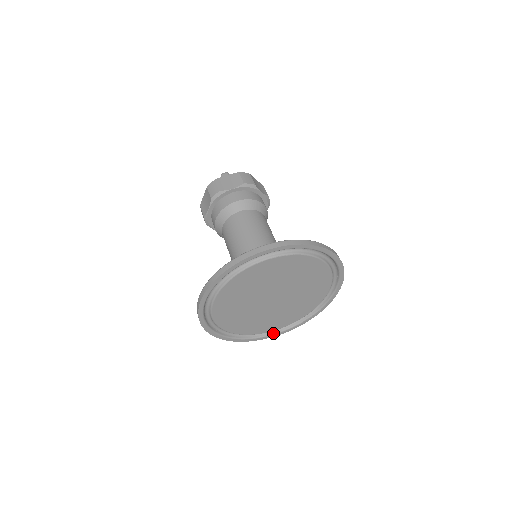
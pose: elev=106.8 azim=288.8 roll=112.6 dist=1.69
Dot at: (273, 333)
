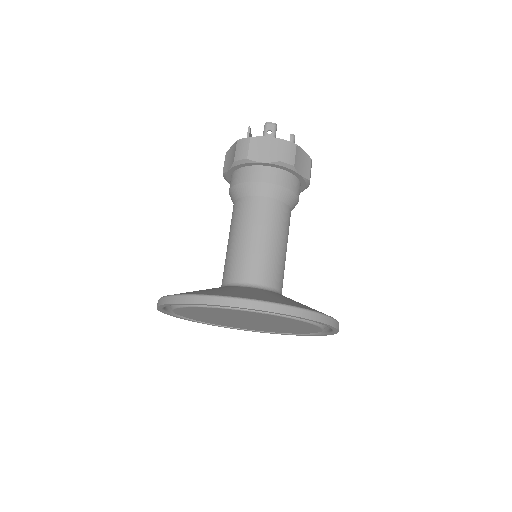
Dot at: occluded
